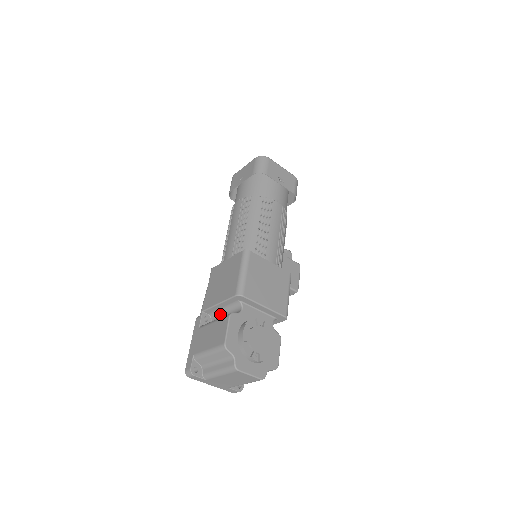
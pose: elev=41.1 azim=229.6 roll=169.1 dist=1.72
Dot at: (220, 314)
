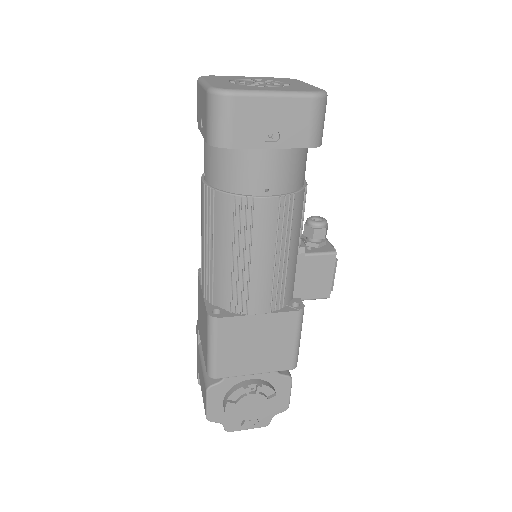
Dot at: occluded
